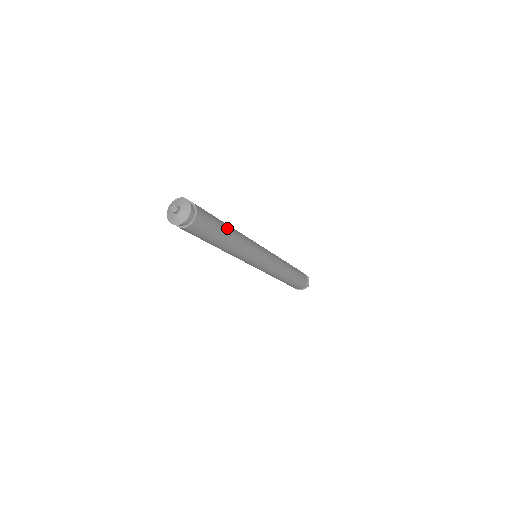
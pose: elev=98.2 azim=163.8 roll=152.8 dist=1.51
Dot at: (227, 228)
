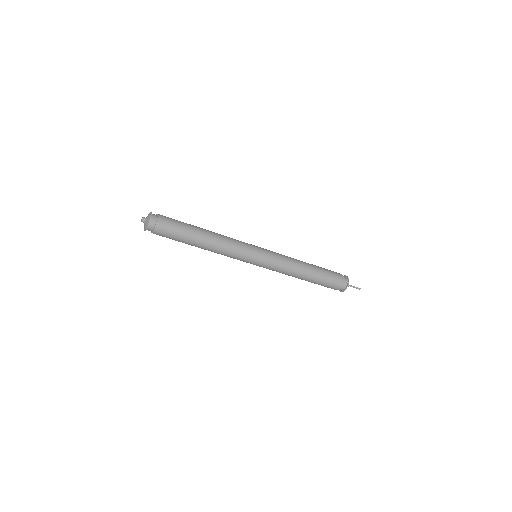
Dot at: (198, 233)
